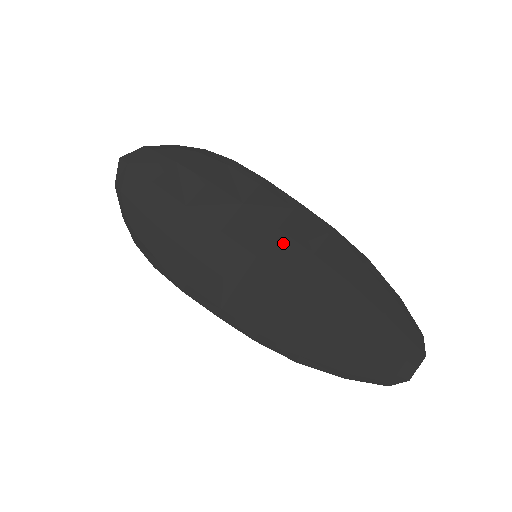
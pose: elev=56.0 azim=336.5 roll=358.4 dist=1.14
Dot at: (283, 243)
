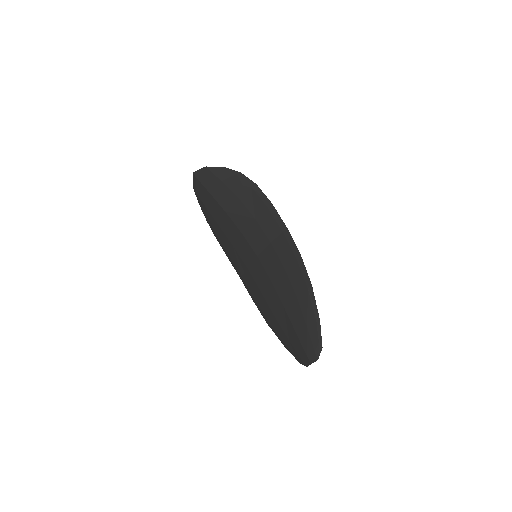
Dot at: (271, 254)
